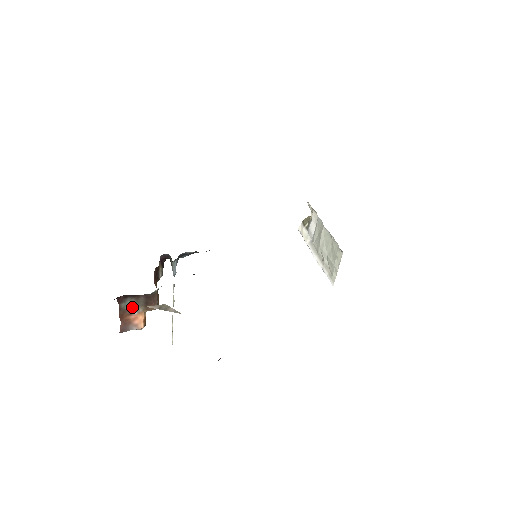
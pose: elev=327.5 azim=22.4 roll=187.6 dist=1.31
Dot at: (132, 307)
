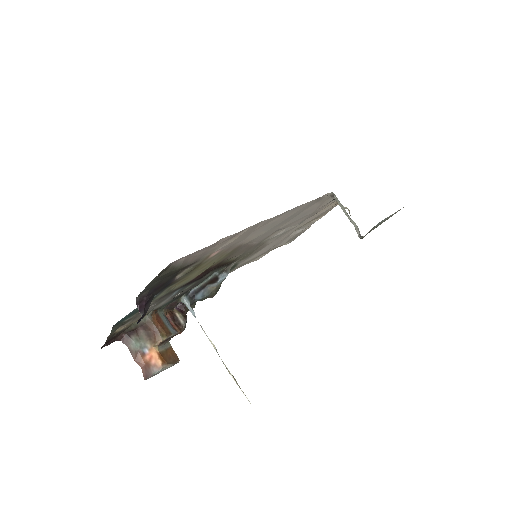
Dot at: (140, 346)
